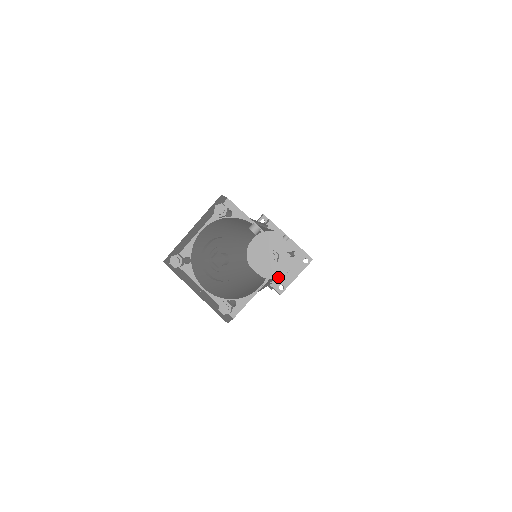
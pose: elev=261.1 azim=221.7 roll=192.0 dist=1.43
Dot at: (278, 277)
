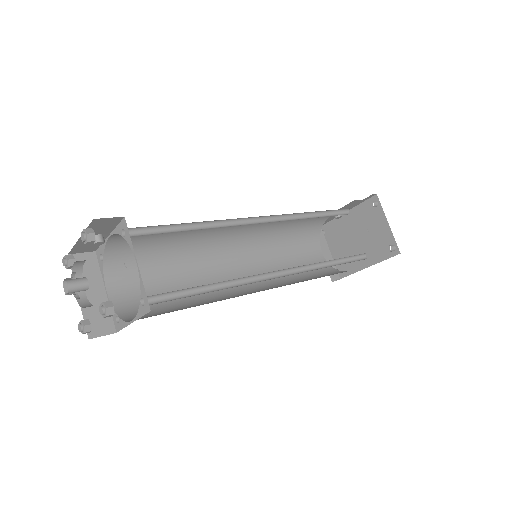
Dot at: occluded
